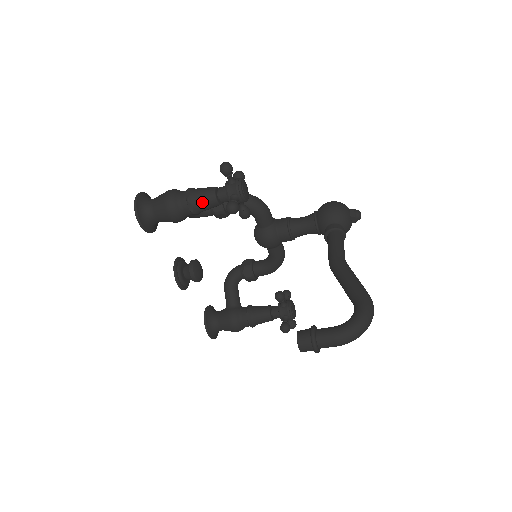
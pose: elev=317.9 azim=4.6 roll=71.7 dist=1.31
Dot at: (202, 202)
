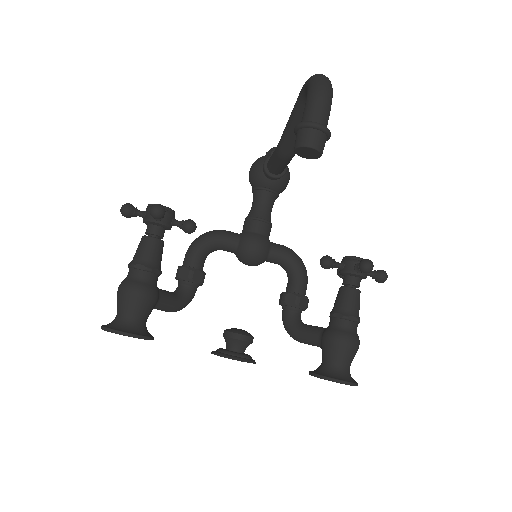
Dot at: (144, 252)
